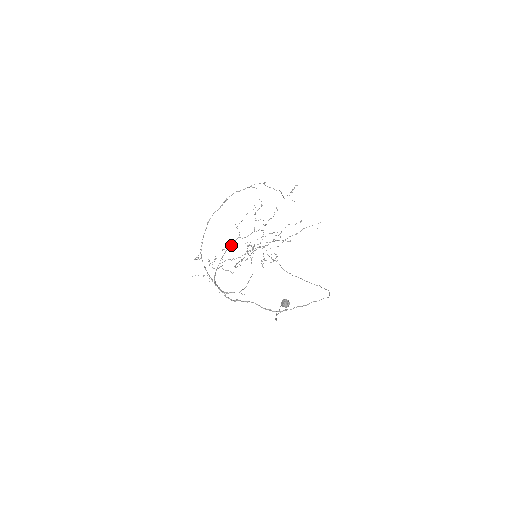
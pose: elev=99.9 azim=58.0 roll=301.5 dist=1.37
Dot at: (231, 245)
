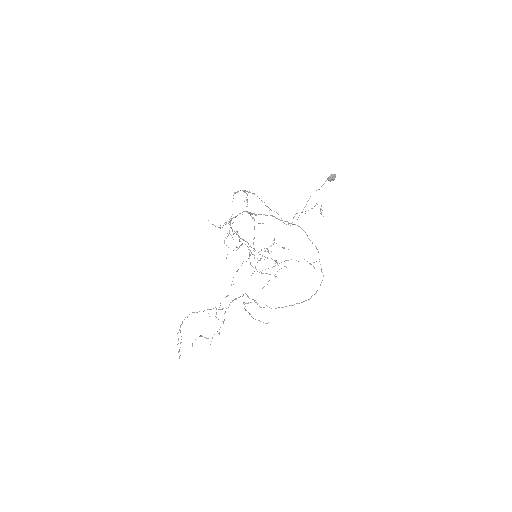
Dot at: occluded
